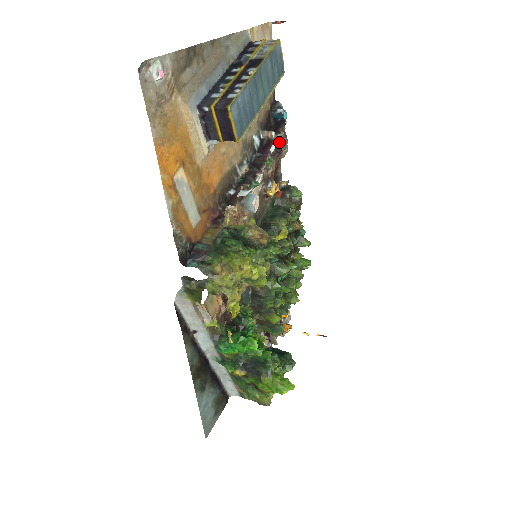
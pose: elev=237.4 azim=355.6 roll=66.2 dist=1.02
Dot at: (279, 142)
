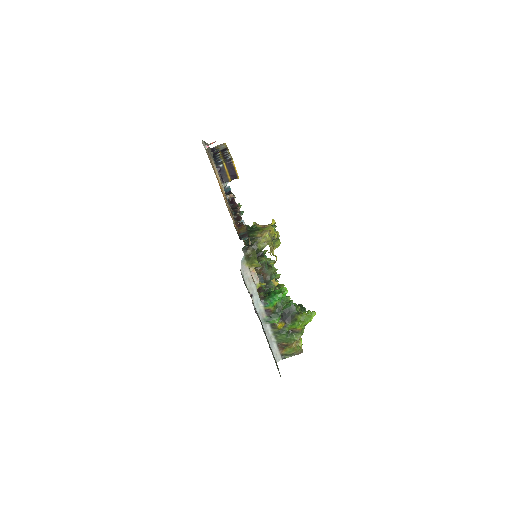
Dot at: occluded
